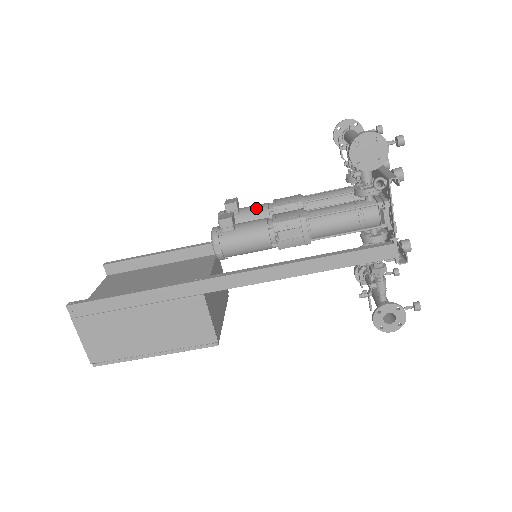
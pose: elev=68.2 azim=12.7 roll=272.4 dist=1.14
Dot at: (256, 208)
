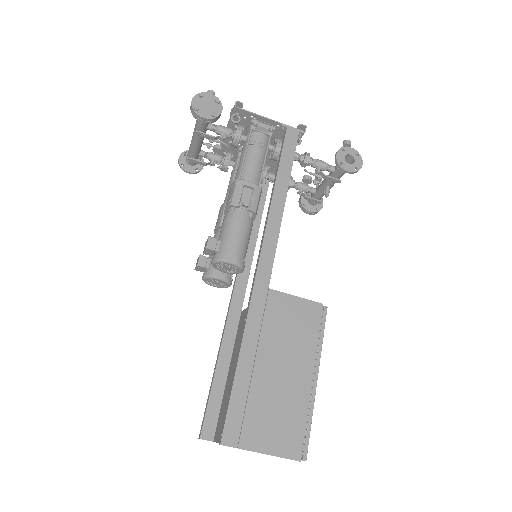
Dot at: occluded
